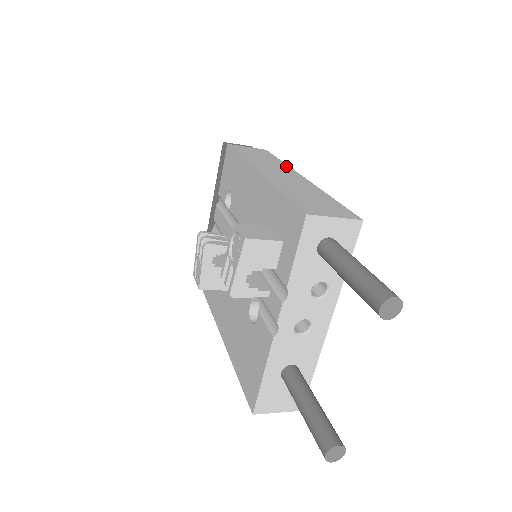
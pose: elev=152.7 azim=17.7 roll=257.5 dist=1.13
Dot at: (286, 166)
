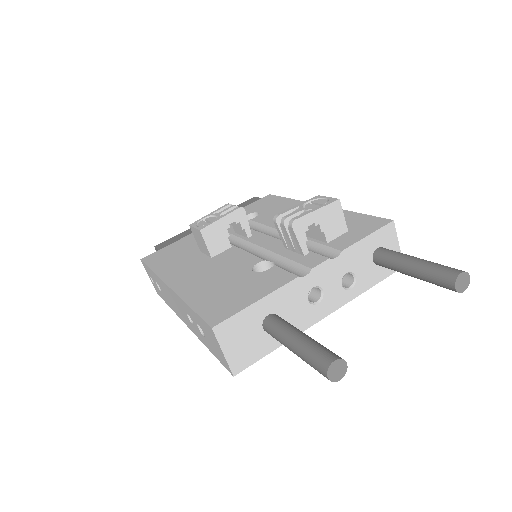
Dot at: occluded
